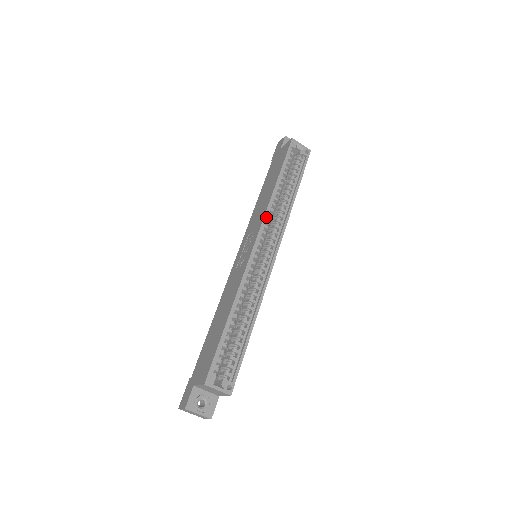
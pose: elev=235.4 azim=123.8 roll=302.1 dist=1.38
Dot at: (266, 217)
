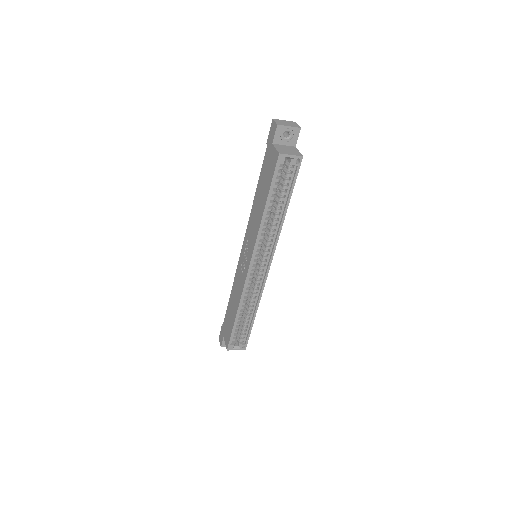
Dot at: (257, 243)
